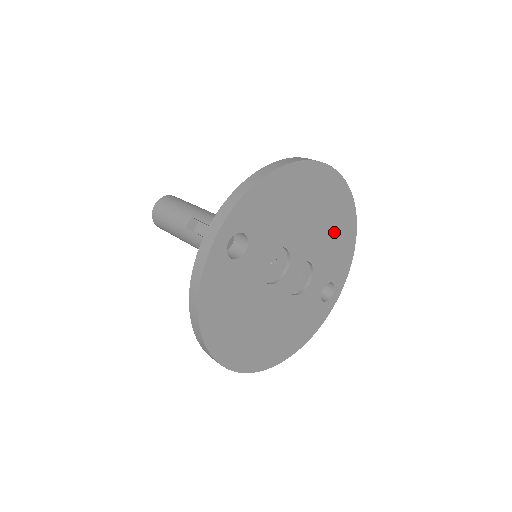
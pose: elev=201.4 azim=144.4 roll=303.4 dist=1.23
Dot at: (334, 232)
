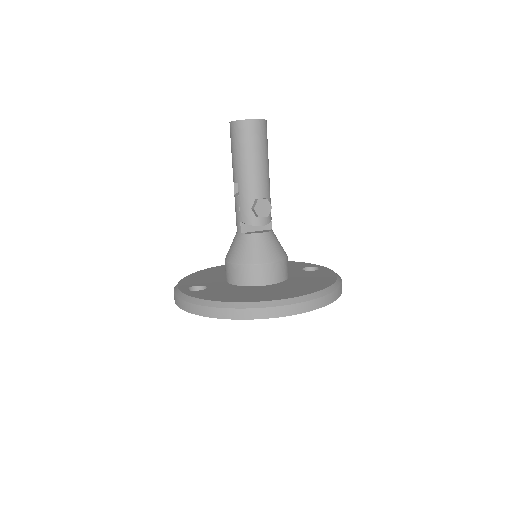
Dot at: occluded
